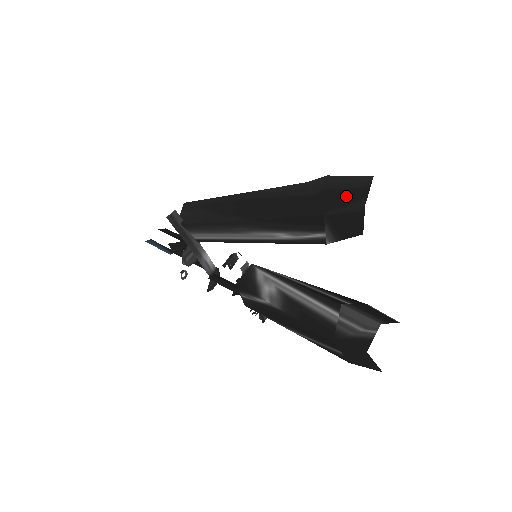
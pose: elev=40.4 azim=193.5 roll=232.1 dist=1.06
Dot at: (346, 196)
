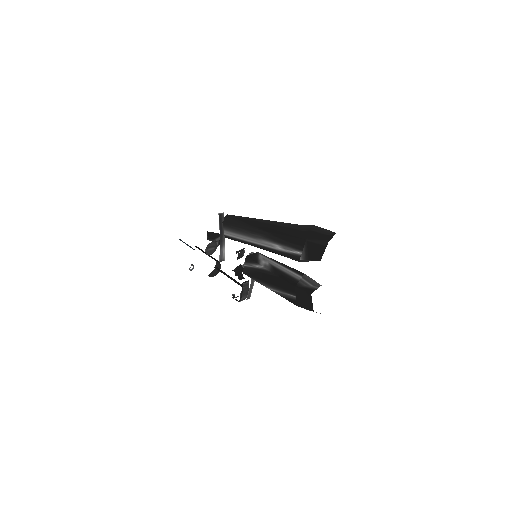
Dot at: (320, 236)
